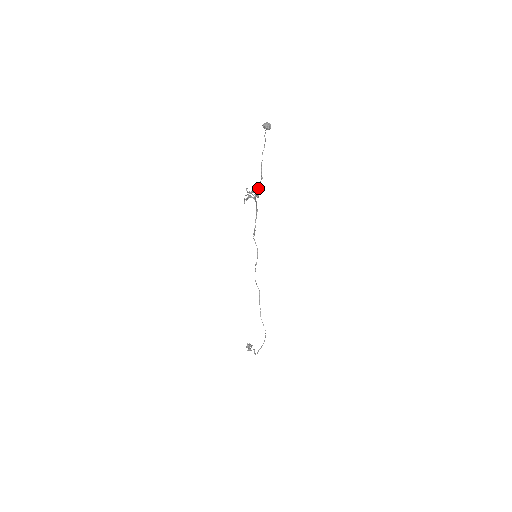
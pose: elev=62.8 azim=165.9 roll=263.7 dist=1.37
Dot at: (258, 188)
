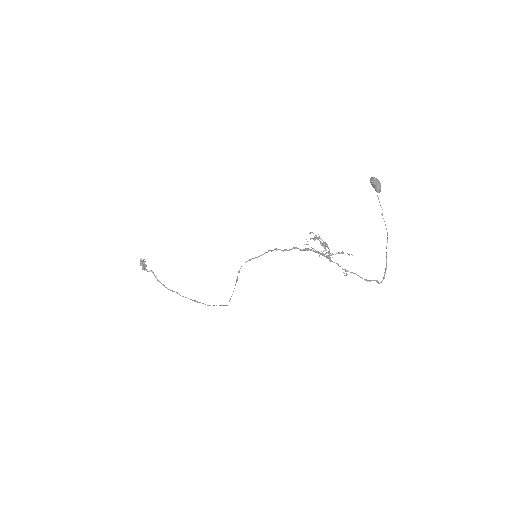
Dot at: occluded
